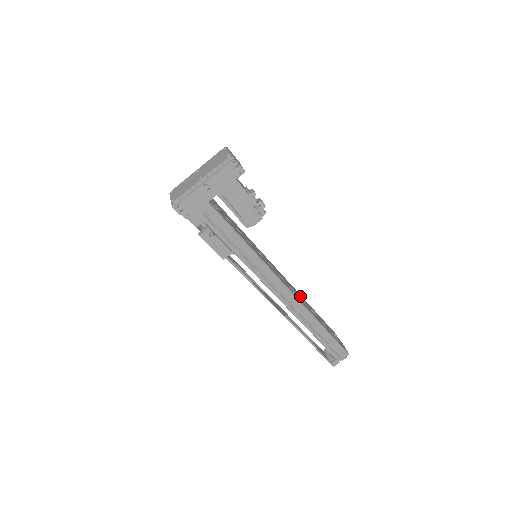
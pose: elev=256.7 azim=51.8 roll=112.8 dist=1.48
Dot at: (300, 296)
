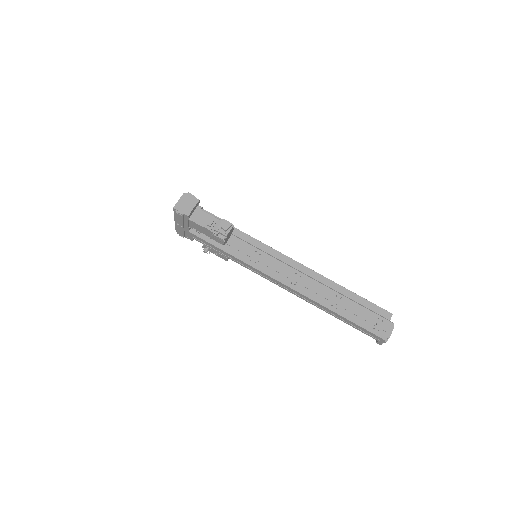
Dot at: (320, 283)
